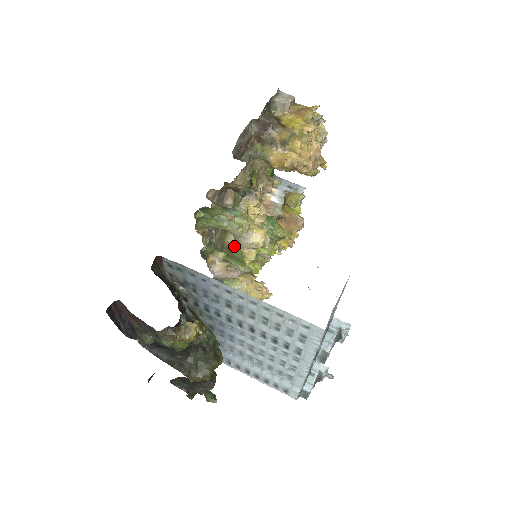
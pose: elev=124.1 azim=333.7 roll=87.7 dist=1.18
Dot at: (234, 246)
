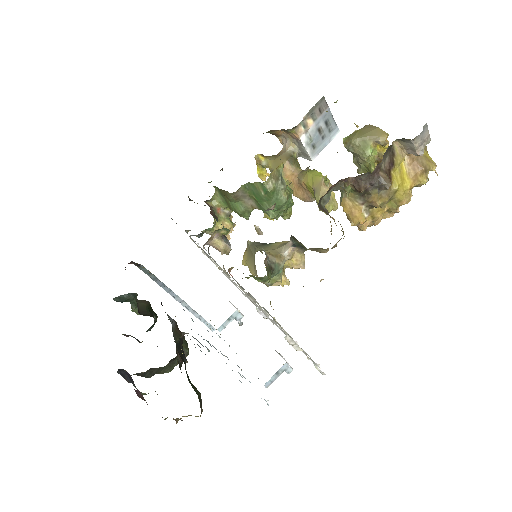
Dot at: (235, 198)
